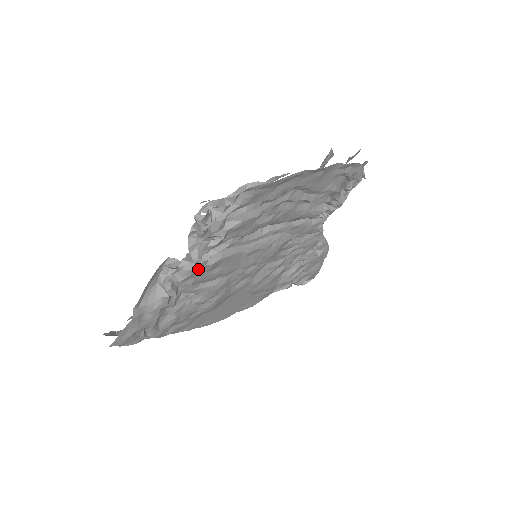
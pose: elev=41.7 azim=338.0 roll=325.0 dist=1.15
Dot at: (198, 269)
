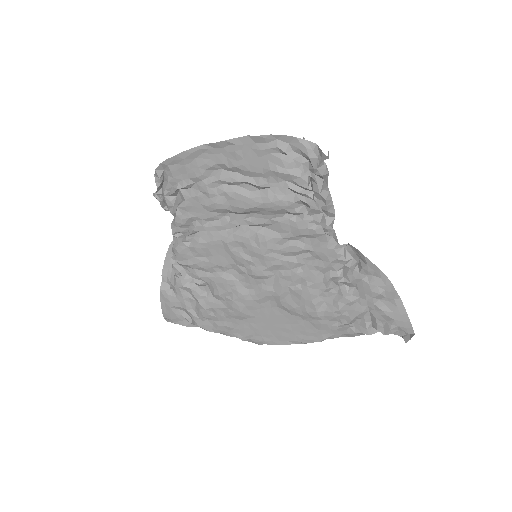
Dot at: (183, 249)
